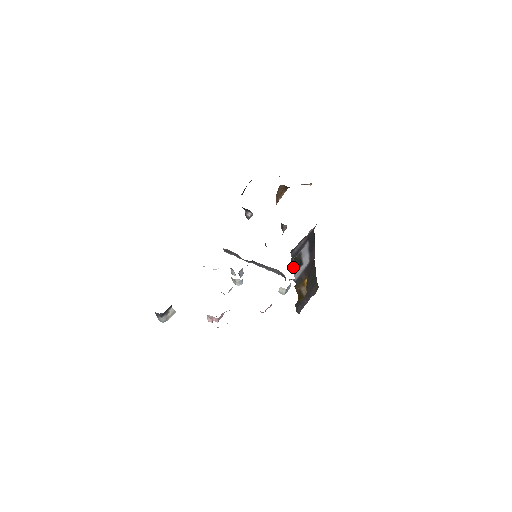
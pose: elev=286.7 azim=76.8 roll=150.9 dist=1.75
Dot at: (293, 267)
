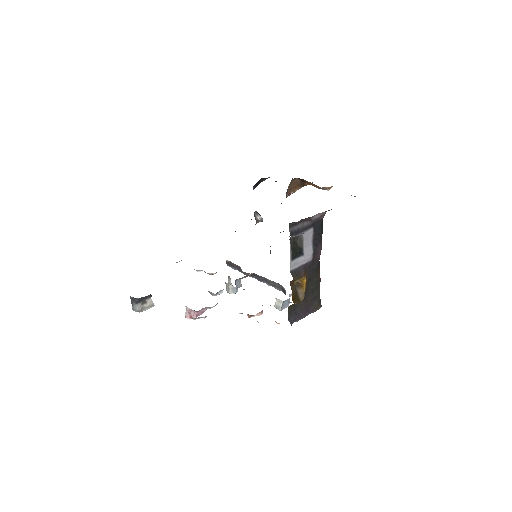
Dot at: (290, 249)
